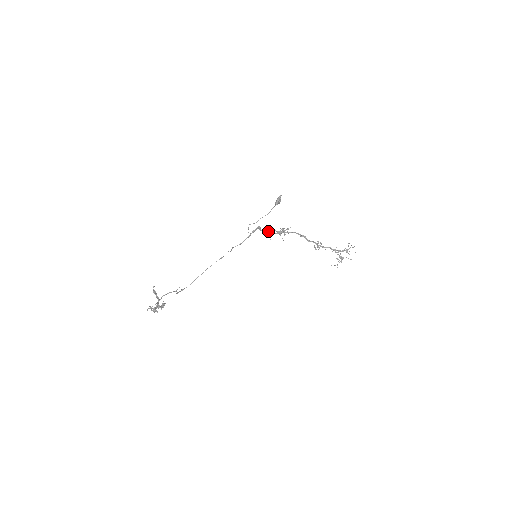
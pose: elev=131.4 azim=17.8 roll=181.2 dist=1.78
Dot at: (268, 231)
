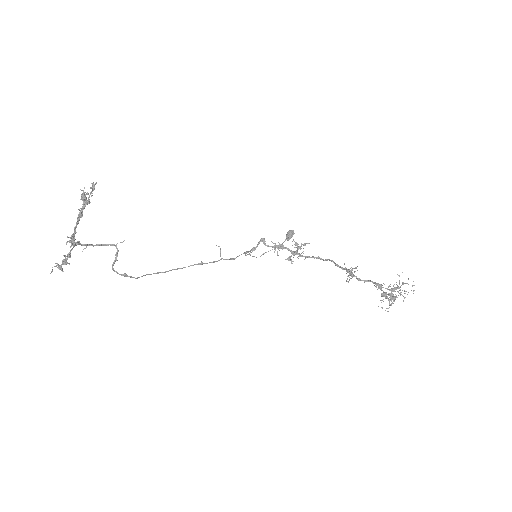
Dot at: (275, 245)
